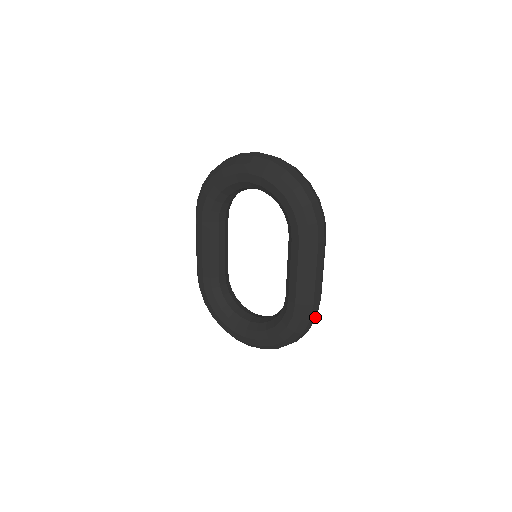
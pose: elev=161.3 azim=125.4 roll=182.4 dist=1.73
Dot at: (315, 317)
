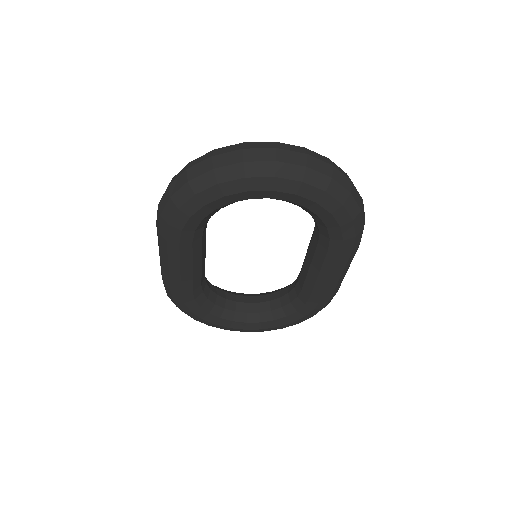
Dot at: occluded
